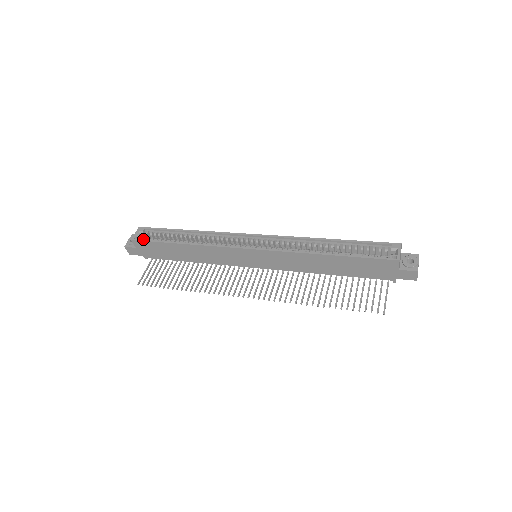
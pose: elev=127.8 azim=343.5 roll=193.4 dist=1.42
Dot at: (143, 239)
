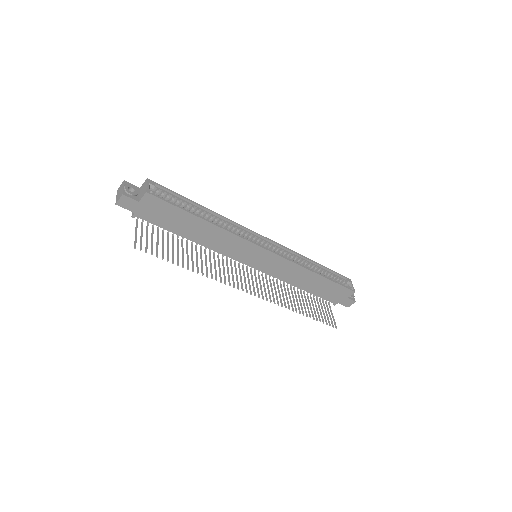
Dot at: (162, 197)
